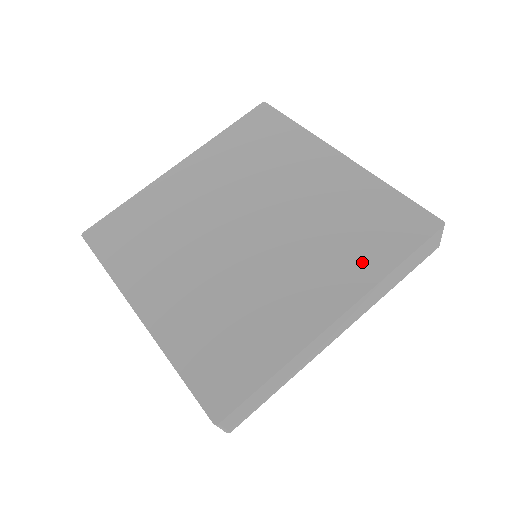
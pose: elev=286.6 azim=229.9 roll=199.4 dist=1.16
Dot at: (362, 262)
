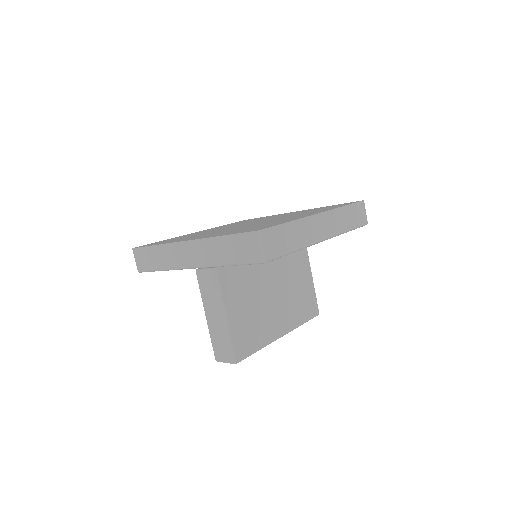
Dot at: (325, 209)
